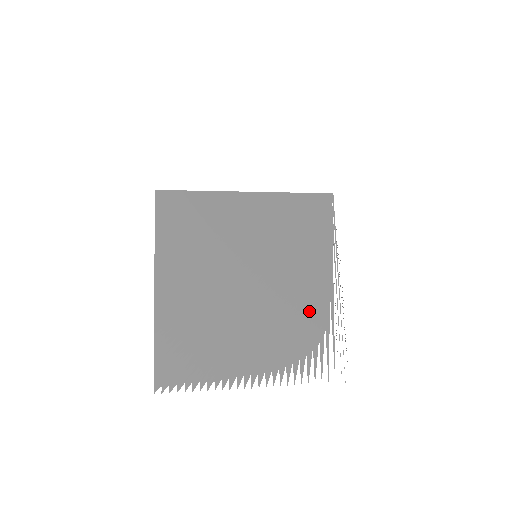
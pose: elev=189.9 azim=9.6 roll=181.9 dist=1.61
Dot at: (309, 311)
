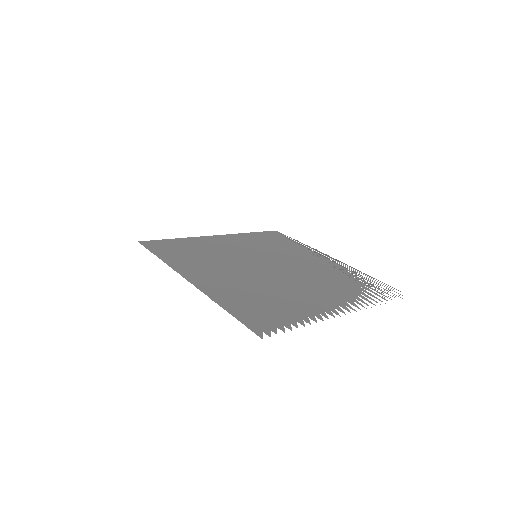
Dot at: (330, 271)
